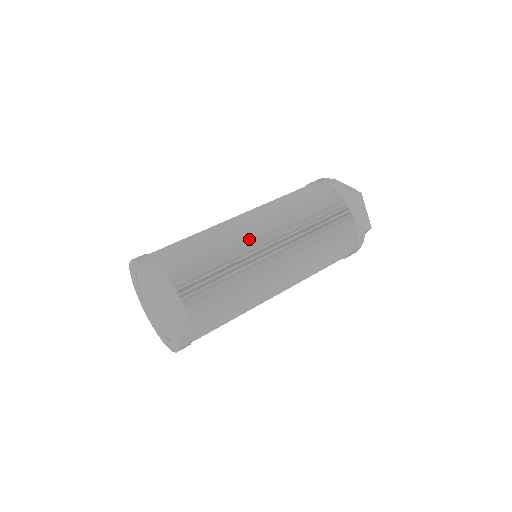
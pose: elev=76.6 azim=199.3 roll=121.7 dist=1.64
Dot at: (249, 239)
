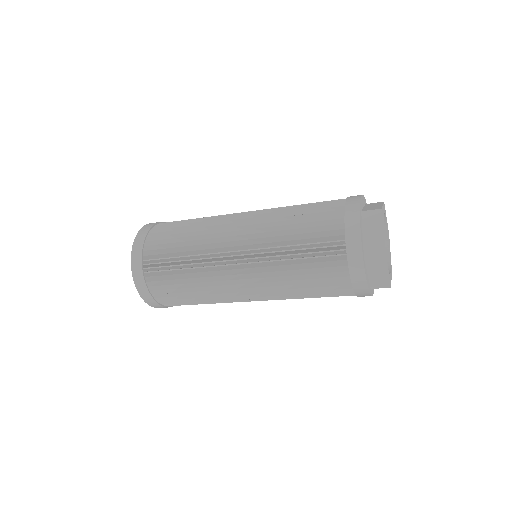
Dot at: (222, 264)
